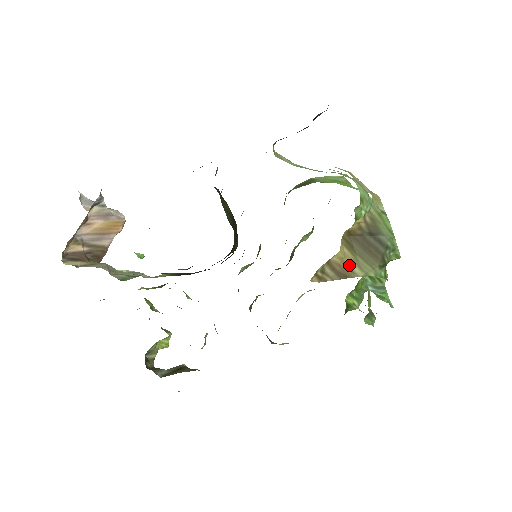
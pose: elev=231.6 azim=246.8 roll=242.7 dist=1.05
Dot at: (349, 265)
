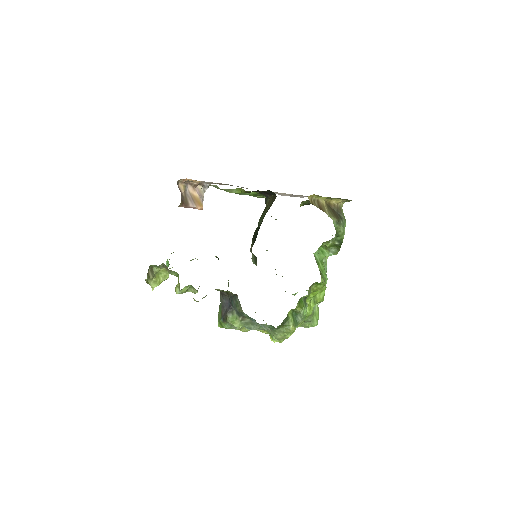
Dot at: (325, 208)
